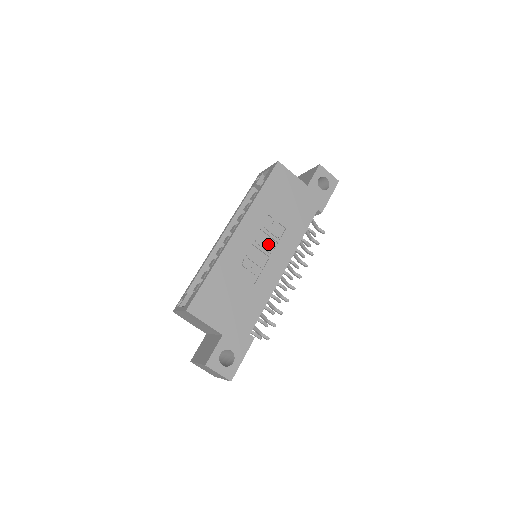
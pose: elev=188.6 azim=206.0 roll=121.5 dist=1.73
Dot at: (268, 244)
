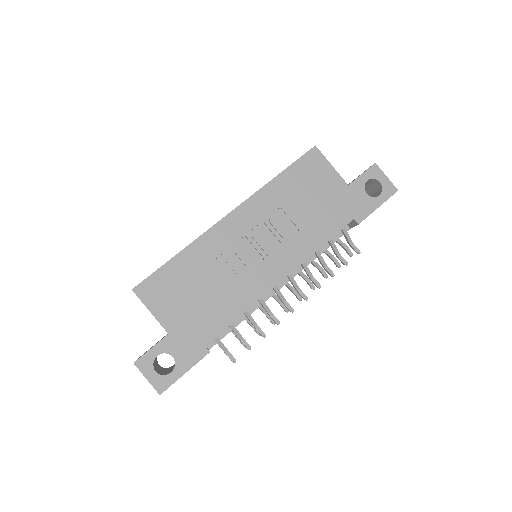
Dot at: (268, 242)
